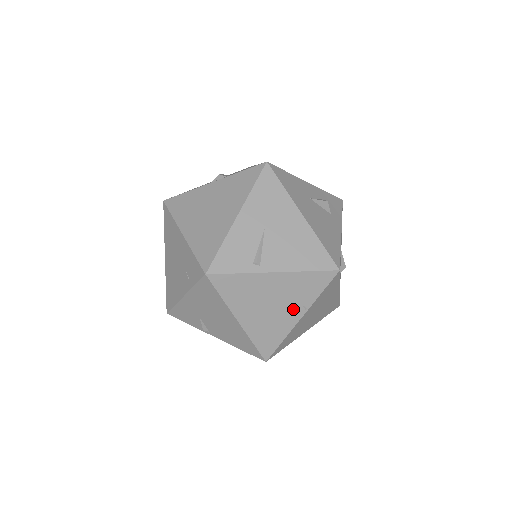
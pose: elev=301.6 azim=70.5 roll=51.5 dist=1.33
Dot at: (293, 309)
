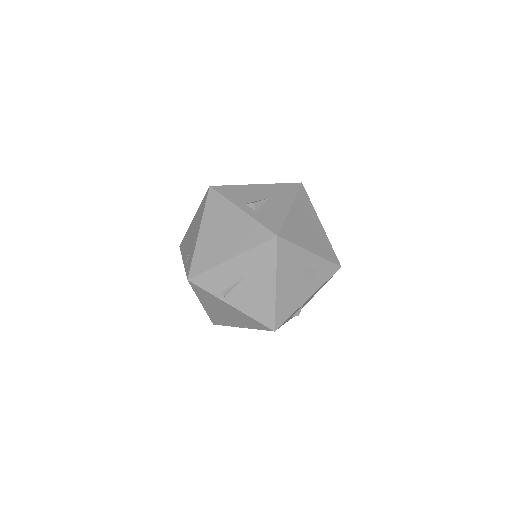
Dot at: (238, 322)
